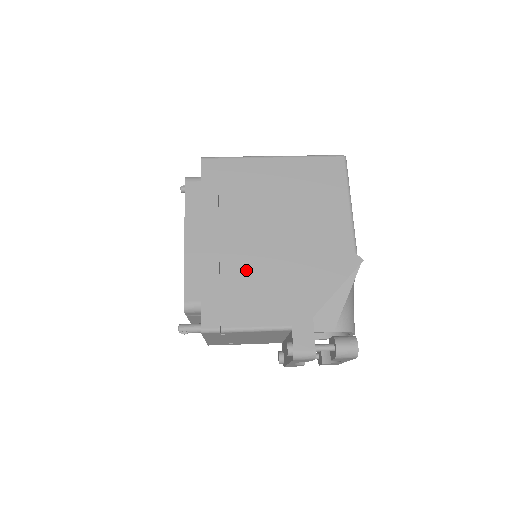
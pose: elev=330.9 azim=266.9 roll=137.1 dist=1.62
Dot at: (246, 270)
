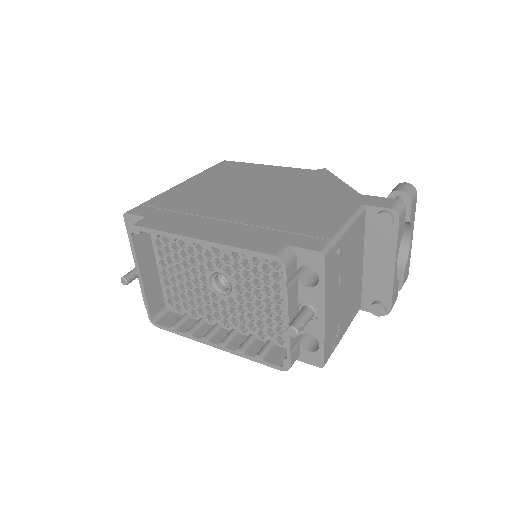
Dot at: (276, 214)
